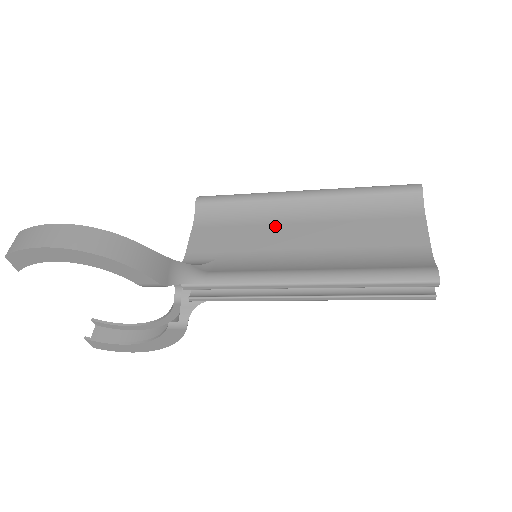
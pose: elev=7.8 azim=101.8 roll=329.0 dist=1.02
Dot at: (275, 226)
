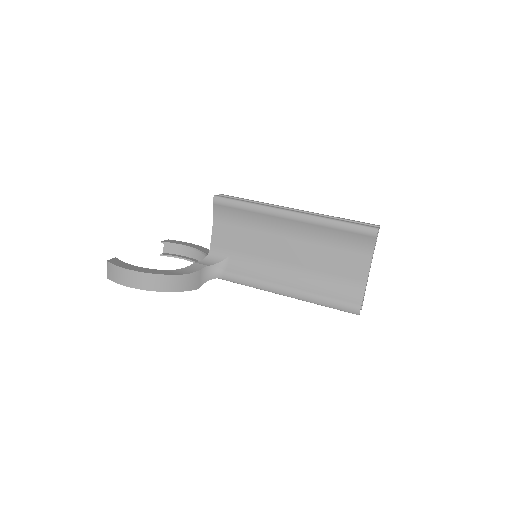
Dot at: (269, 237)
